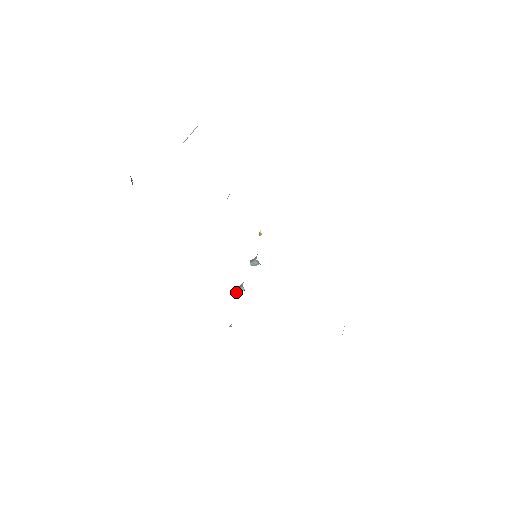
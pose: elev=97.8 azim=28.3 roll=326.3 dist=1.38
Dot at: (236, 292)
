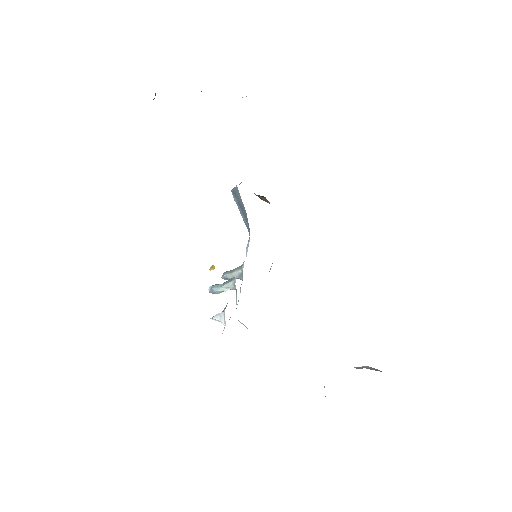
Dot at: (215, 289)
